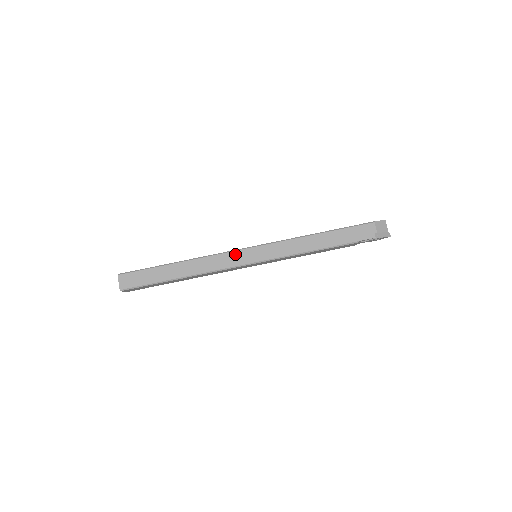
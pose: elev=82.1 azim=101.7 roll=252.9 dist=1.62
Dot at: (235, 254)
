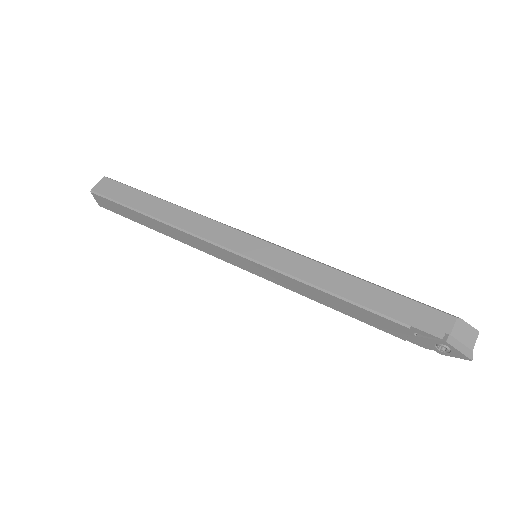
Dot at: (232, 232)
